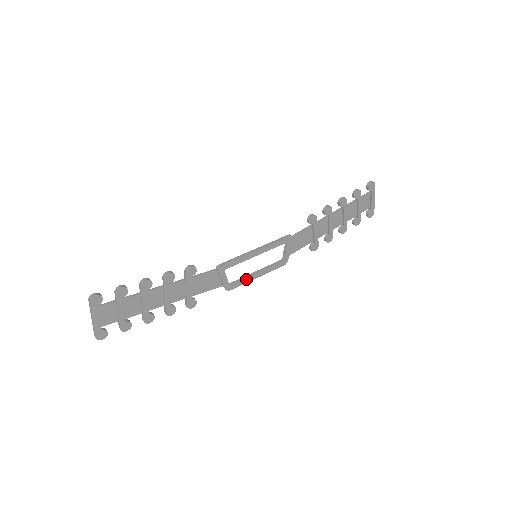
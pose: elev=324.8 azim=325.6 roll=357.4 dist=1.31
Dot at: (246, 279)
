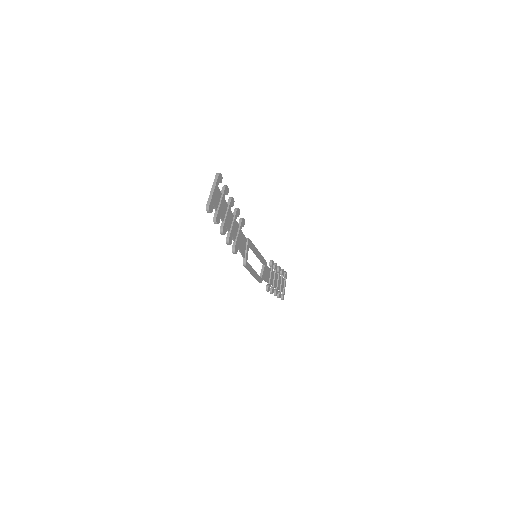
Dot at: (251, 268)
